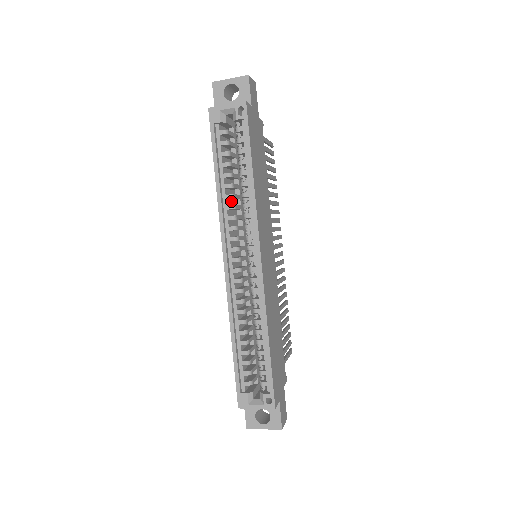
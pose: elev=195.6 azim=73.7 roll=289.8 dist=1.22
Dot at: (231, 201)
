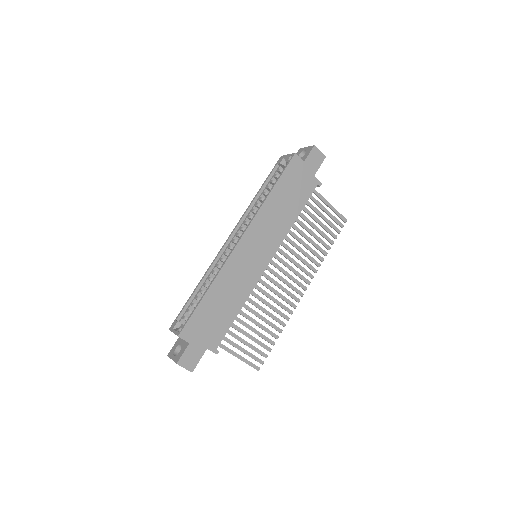
Dot at: occluded
